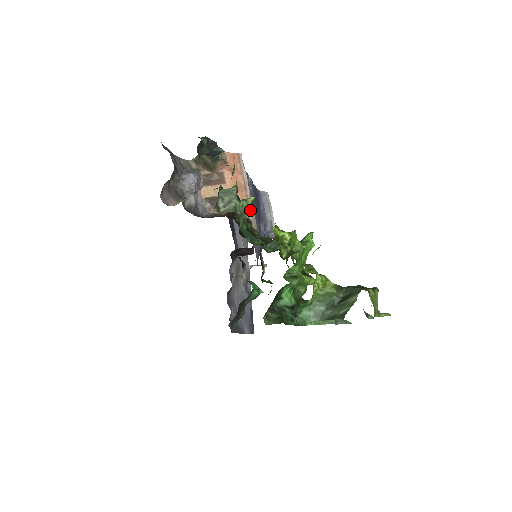
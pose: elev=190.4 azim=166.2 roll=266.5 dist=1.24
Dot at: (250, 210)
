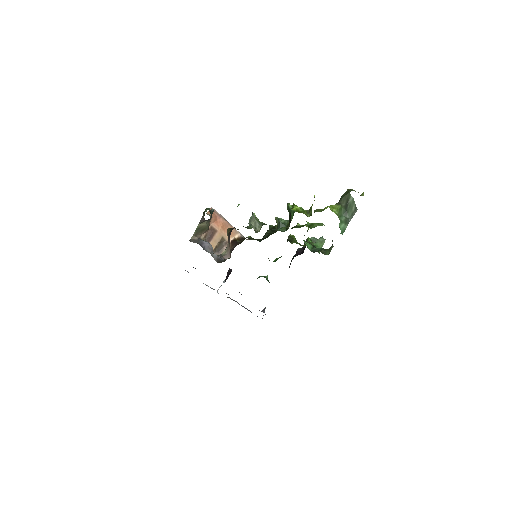
Dot at: (238, 233)
